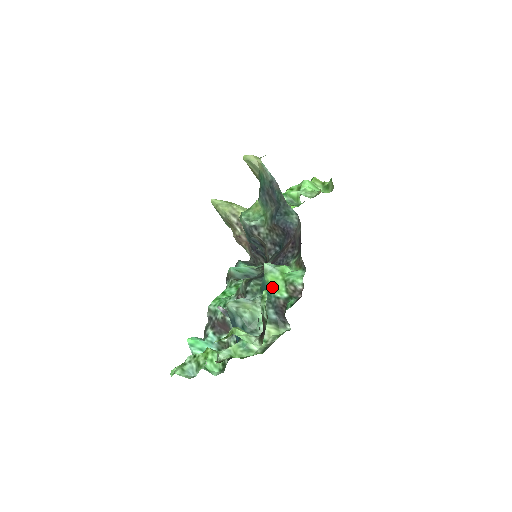
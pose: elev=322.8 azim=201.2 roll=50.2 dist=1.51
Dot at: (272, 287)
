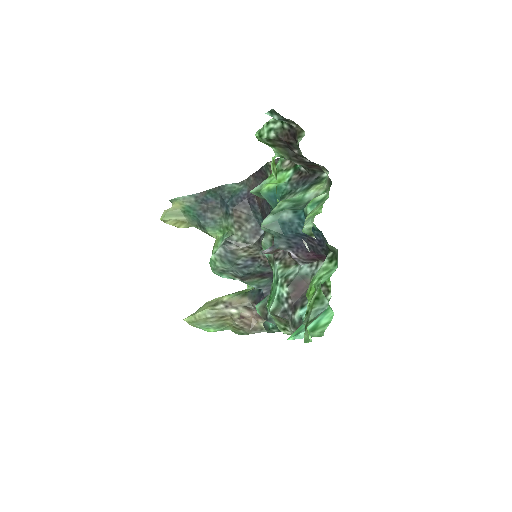
Dot at: (276, 185)
